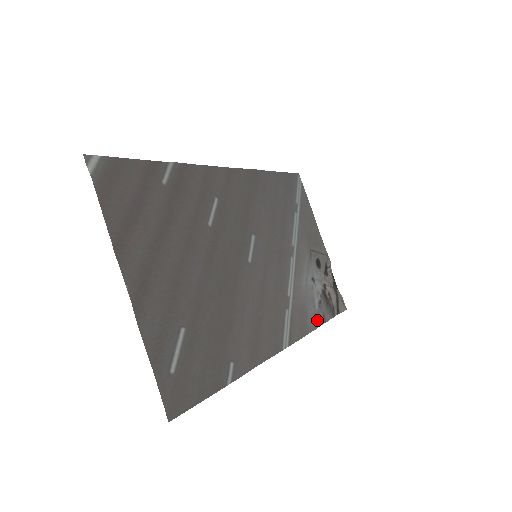
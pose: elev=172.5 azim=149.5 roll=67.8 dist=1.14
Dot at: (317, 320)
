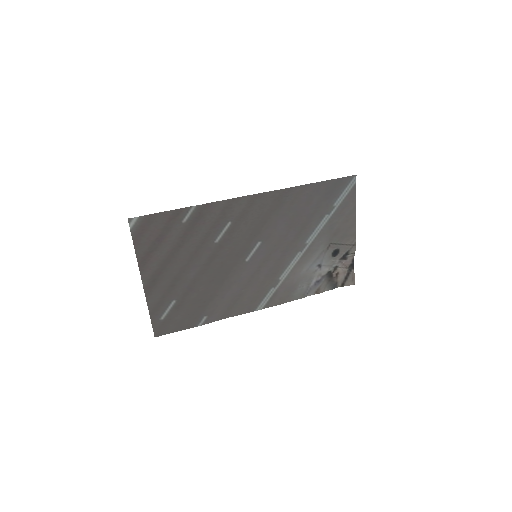
Dot at: (307, 293)
